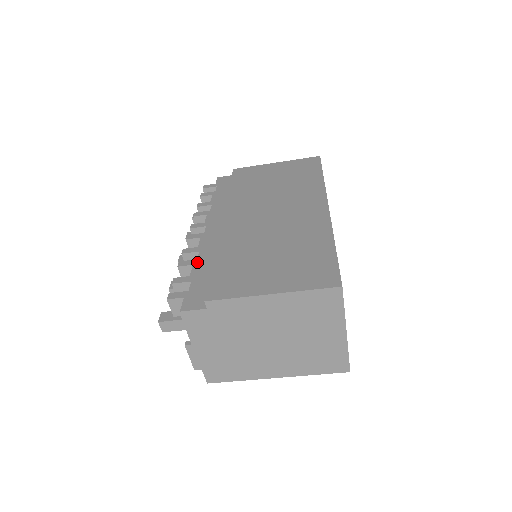
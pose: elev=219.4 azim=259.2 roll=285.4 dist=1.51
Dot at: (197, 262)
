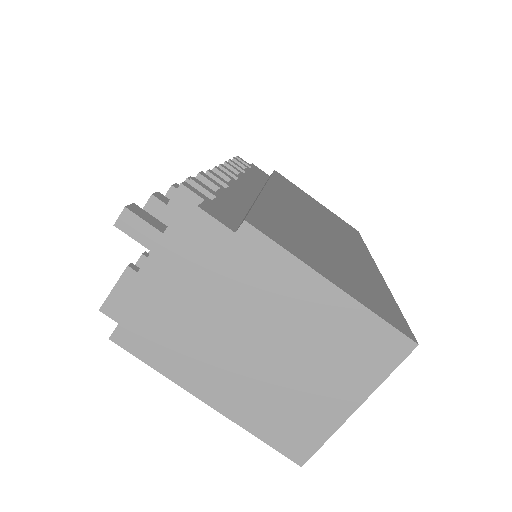
Dot at: (226, 190)
